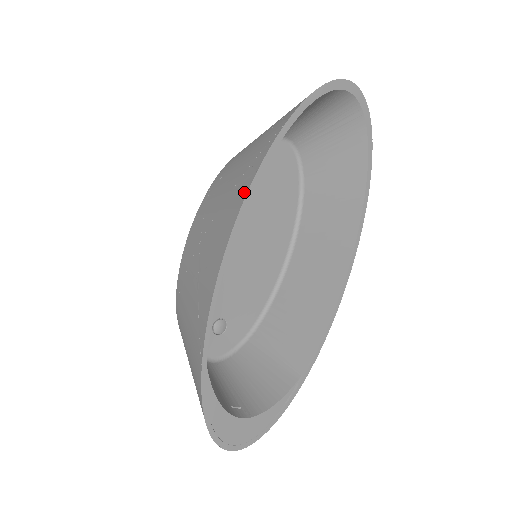
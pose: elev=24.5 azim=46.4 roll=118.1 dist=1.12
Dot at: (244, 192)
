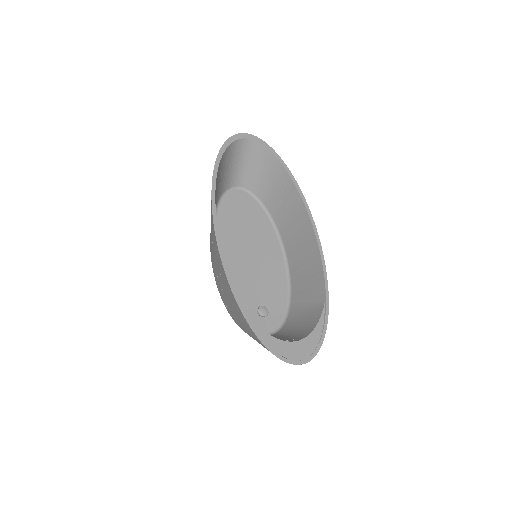
Dot at: (212, 216)
